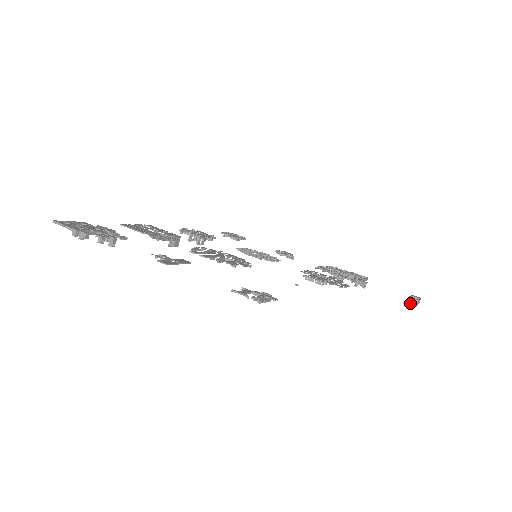
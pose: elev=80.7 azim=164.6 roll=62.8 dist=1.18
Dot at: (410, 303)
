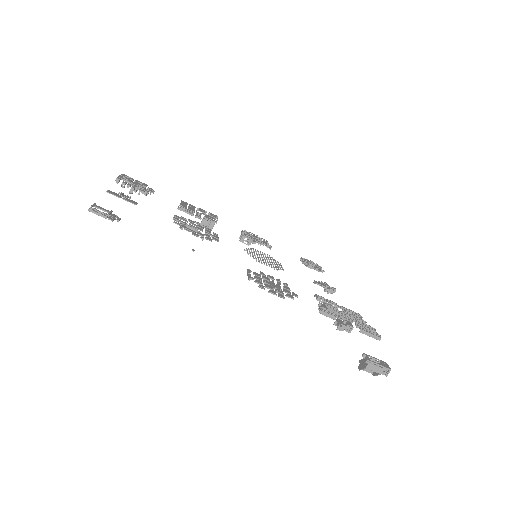
Dot at: (363, 362)
